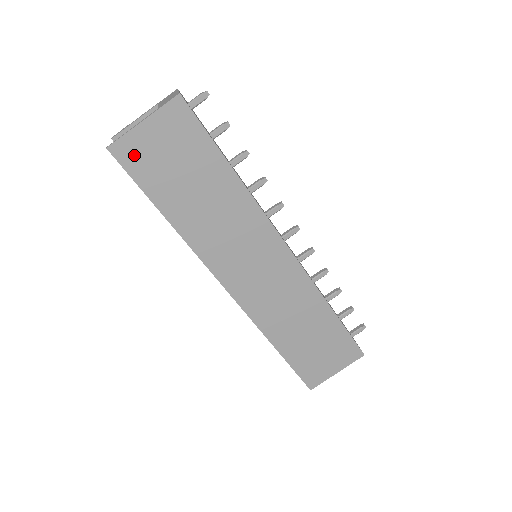
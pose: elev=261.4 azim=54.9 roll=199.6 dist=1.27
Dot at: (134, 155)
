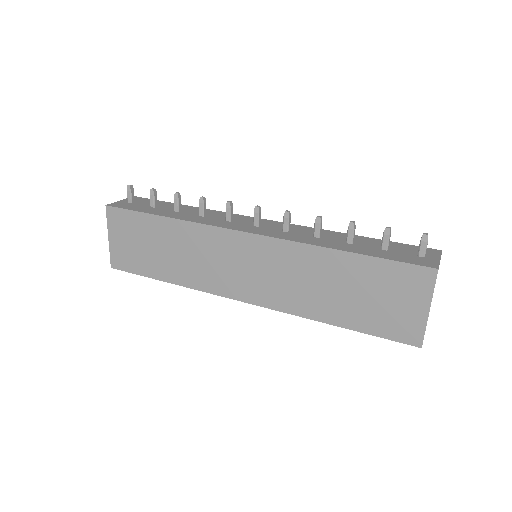
Dot at: (122, 259)
